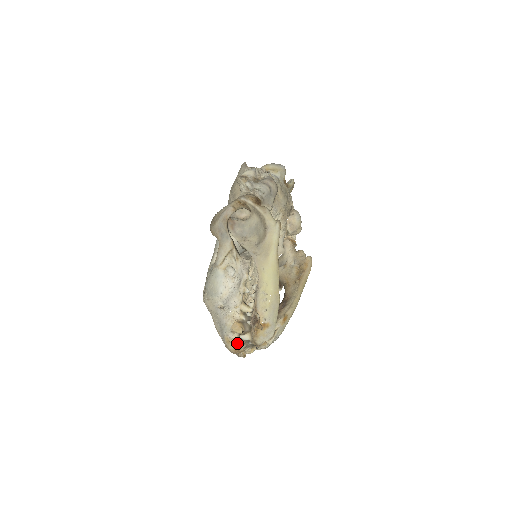
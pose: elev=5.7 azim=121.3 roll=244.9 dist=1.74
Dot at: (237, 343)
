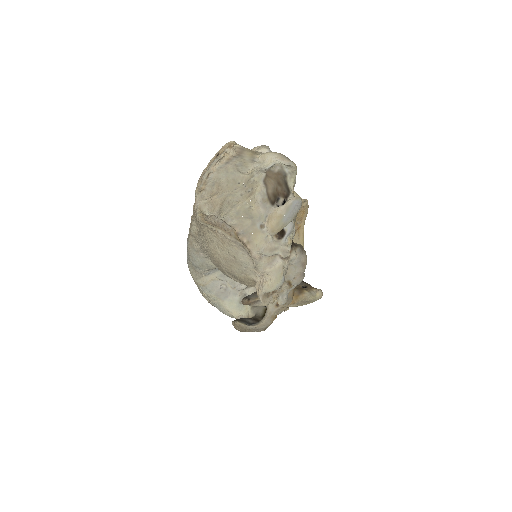
Dot at: occluded
